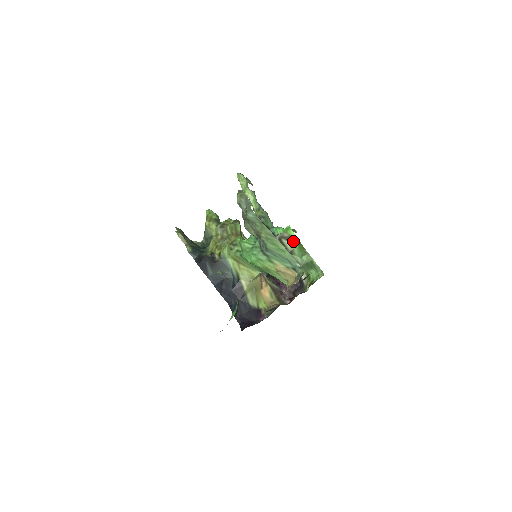
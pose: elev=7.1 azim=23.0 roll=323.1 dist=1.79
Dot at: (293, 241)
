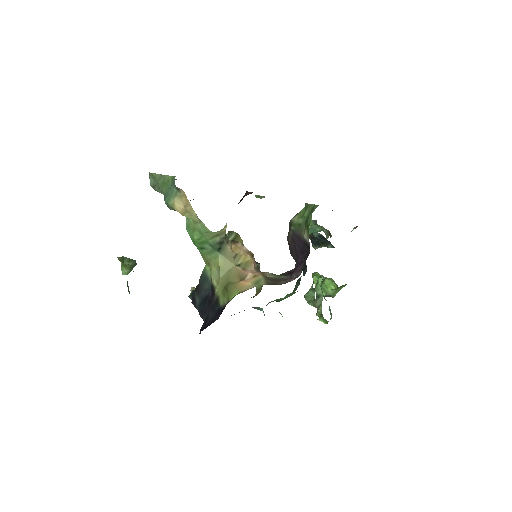
Dot at: (302, 211)
